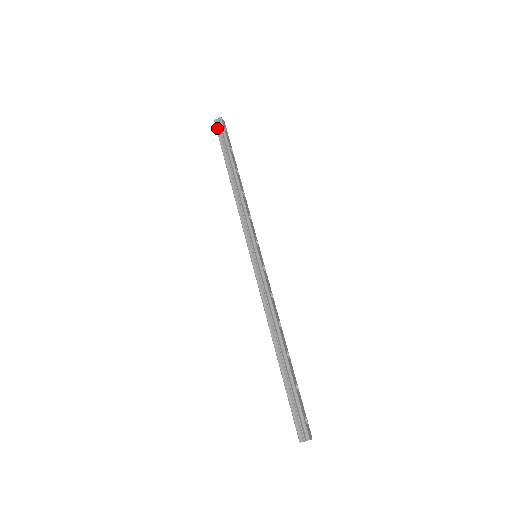
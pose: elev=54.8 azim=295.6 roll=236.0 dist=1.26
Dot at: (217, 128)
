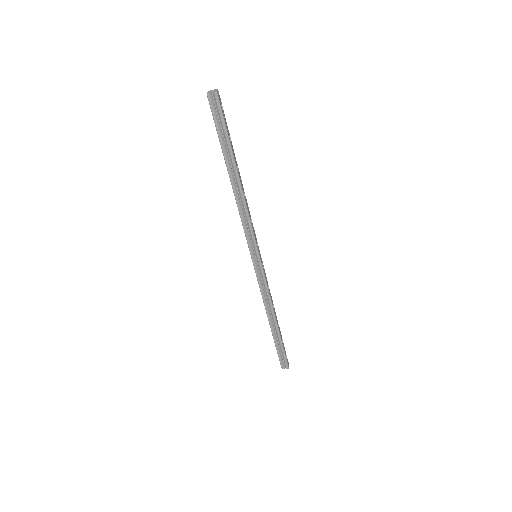
Dot at: (212, 109)
